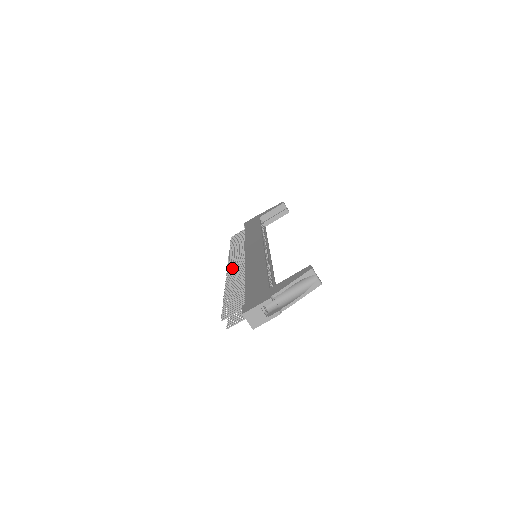
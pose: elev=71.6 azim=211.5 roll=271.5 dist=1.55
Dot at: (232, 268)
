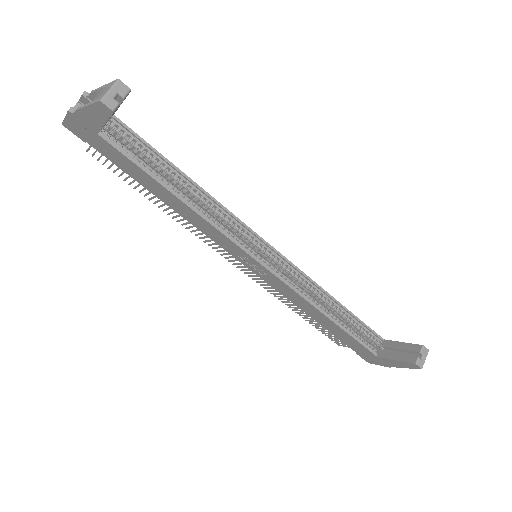
Dot at: occluded
